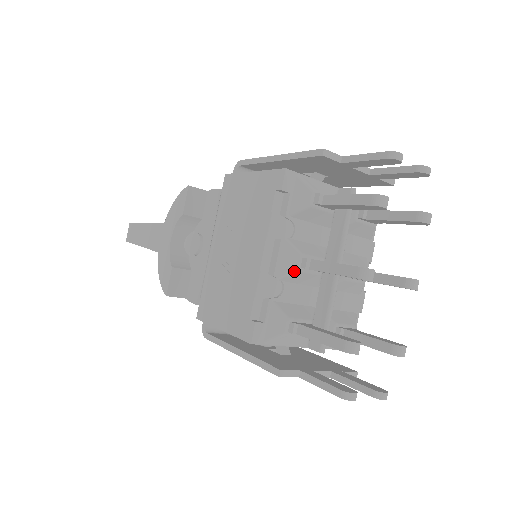
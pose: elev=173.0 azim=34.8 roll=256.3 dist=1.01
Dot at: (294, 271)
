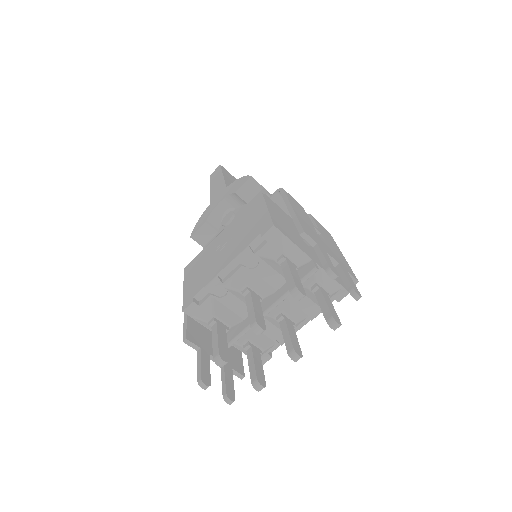
Dot at: (236, 290)
